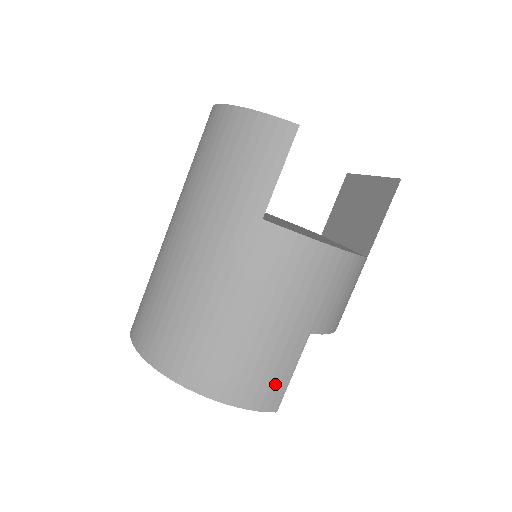
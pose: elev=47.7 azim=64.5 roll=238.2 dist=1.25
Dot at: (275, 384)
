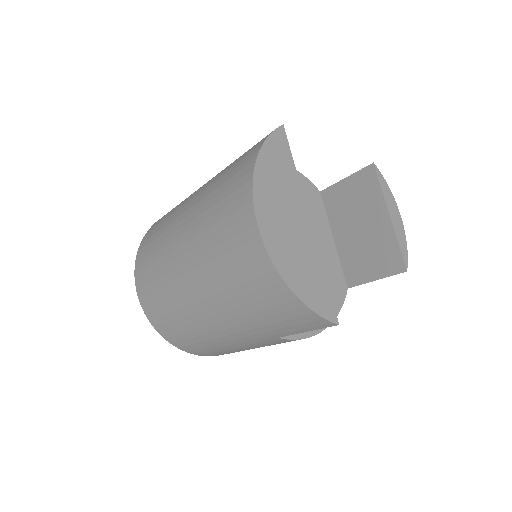
Dot at: occluded
